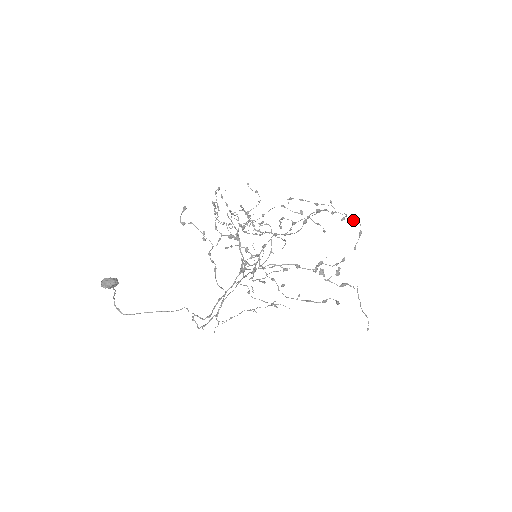
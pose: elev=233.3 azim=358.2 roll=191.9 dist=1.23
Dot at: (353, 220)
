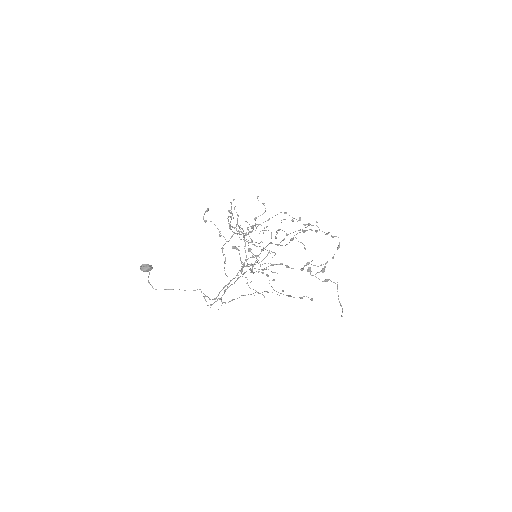
Dot at: (333, 237)
